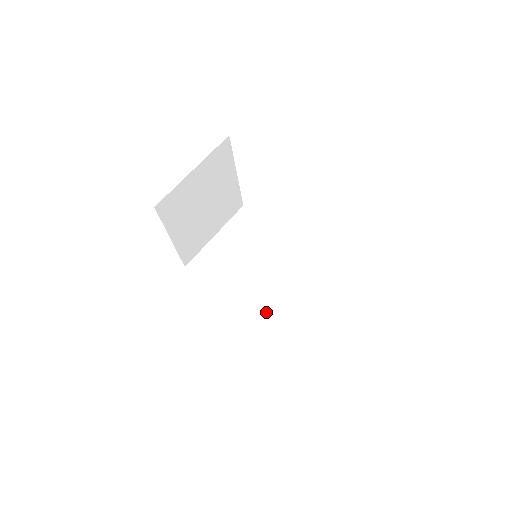
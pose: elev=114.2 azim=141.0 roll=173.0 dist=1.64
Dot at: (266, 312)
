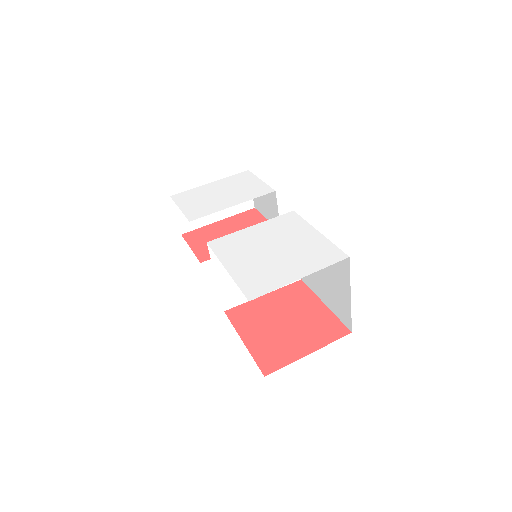
Dot at: occluded
